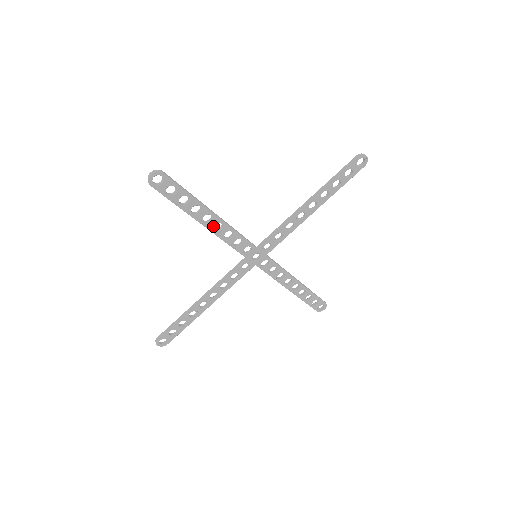
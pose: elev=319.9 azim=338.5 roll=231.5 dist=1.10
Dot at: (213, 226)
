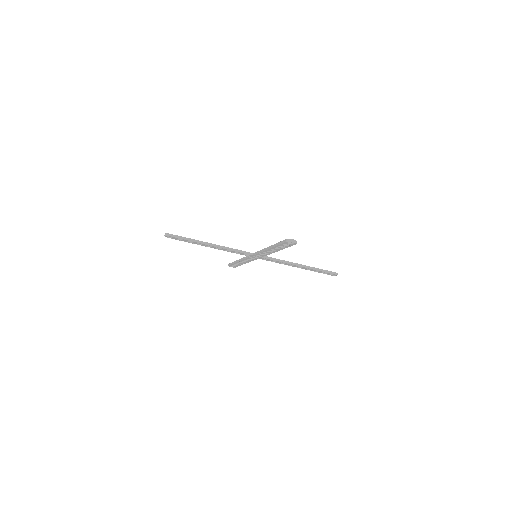
Dot at: (215, 248)
